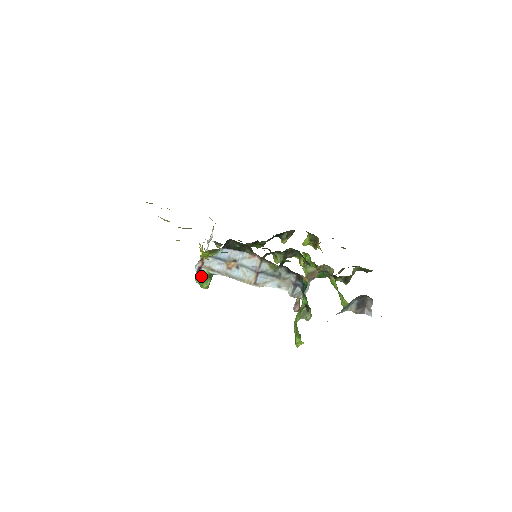
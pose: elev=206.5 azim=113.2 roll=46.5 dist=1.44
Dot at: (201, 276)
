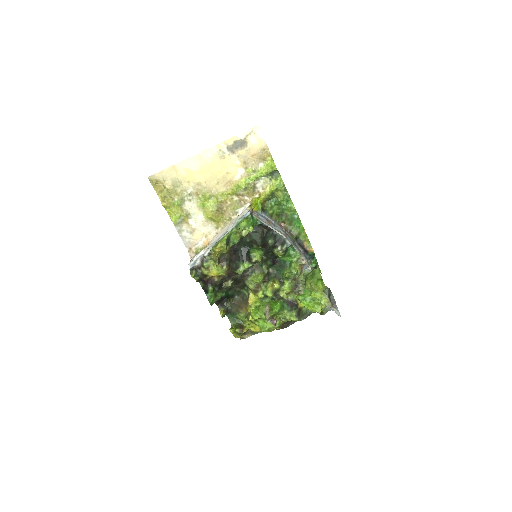
Dot at: (250, 219)
